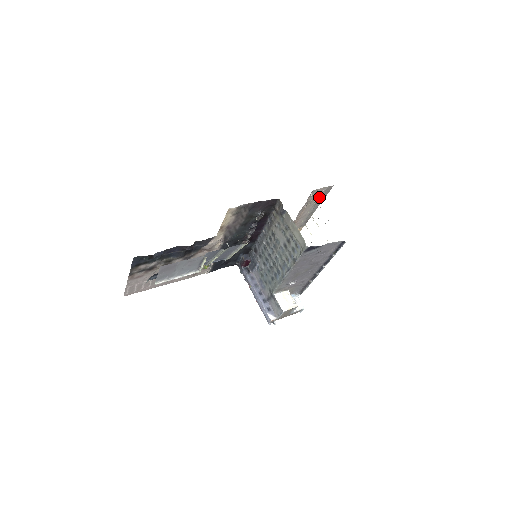
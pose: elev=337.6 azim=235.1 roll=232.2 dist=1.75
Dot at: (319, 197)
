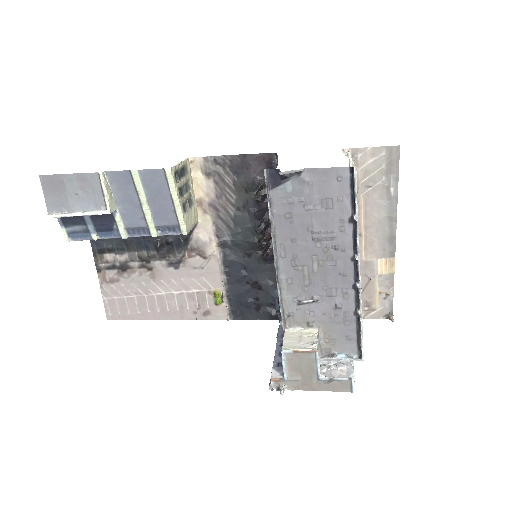
Dot at: (382, 175)
